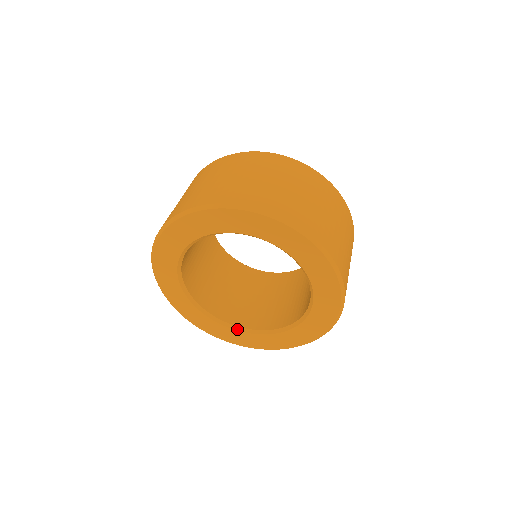
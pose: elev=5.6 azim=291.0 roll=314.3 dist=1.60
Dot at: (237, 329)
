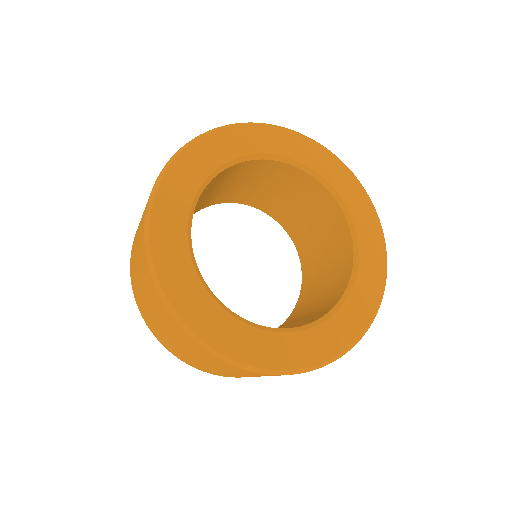
Dot at: (233, 314)
